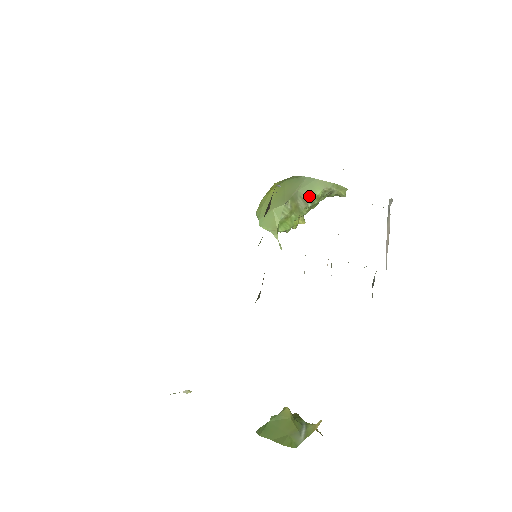
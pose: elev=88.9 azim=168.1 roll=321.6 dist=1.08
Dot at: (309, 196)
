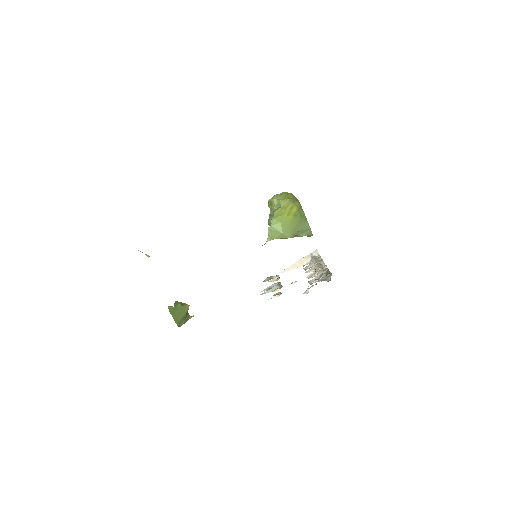
Dot at: (299, 235)
